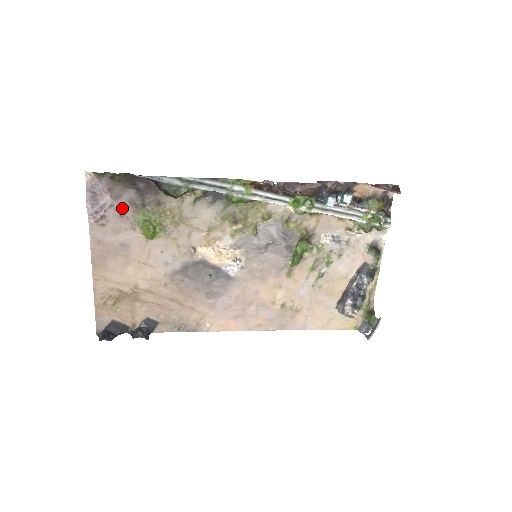
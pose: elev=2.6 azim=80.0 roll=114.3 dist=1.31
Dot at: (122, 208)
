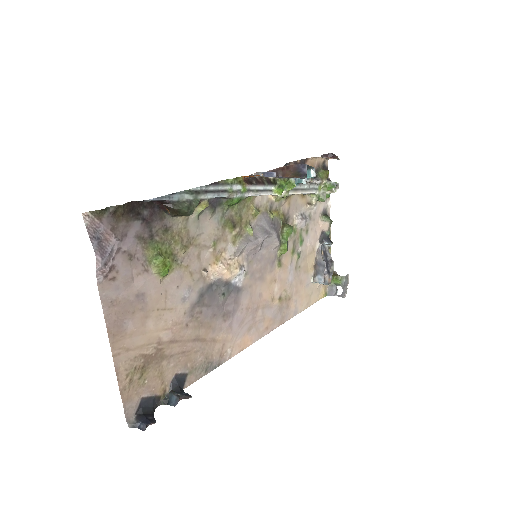
Dot at: (130, 249)
